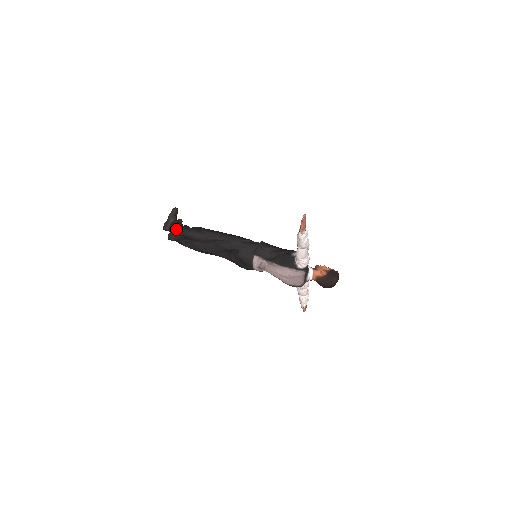
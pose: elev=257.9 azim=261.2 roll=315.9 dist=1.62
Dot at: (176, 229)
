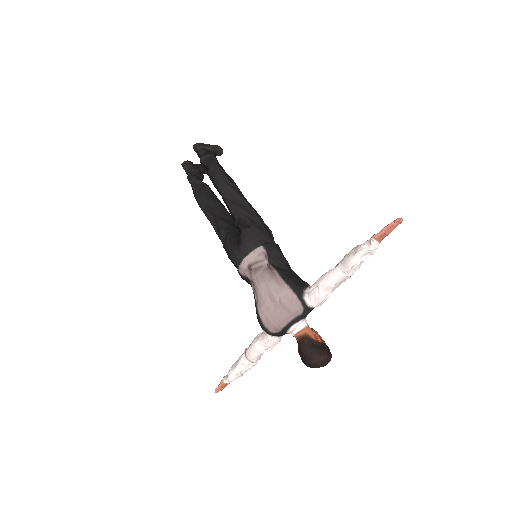
Dot at: (208, 155)
